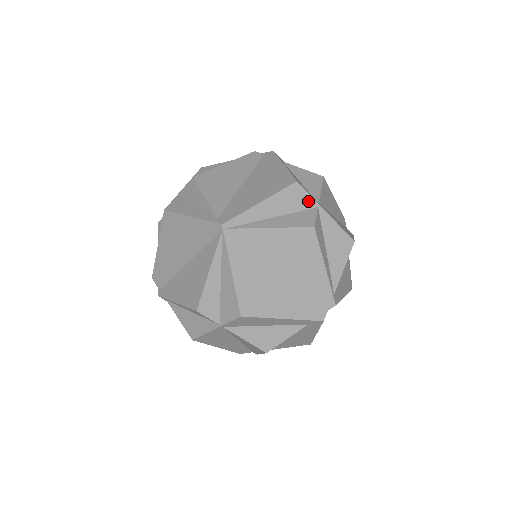
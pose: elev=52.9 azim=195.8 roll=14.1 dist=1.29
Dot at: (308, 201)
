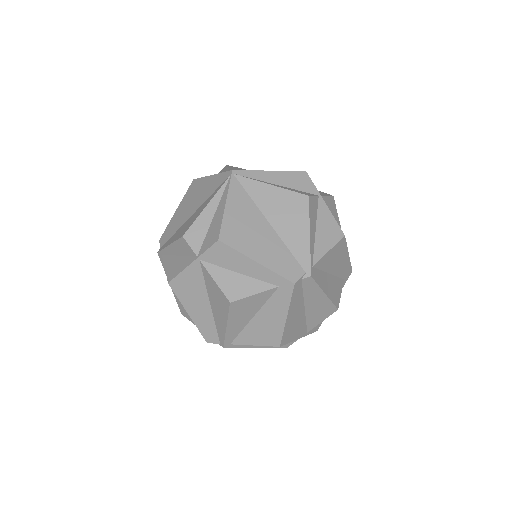
Dot at: (311, 188)
